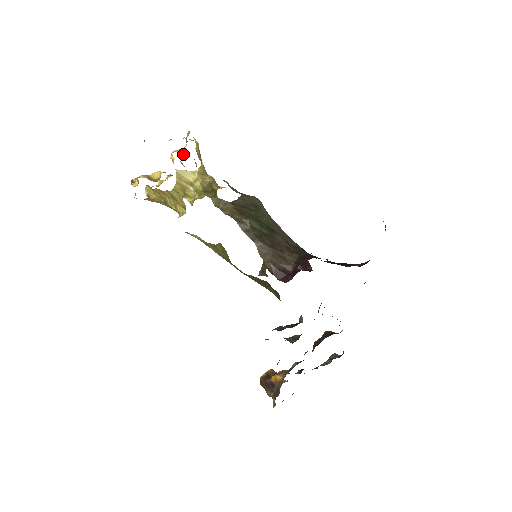
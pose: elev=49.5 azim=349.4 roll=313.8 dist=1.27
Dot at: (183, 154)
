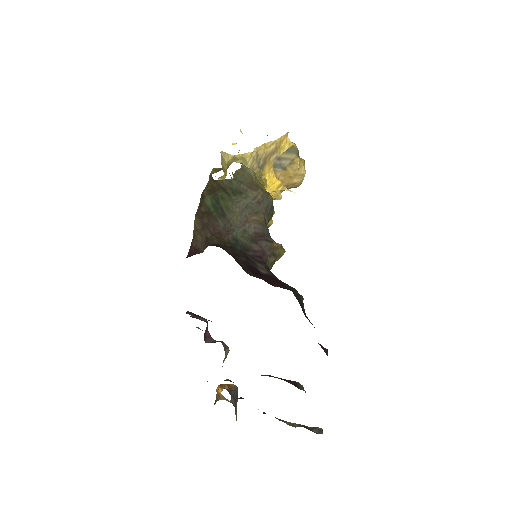
Dot at: occluded
